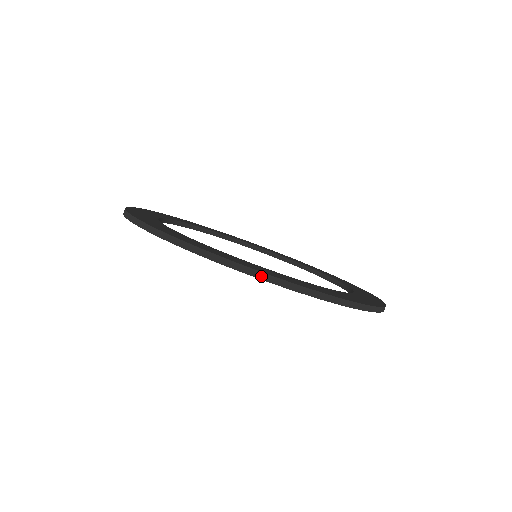
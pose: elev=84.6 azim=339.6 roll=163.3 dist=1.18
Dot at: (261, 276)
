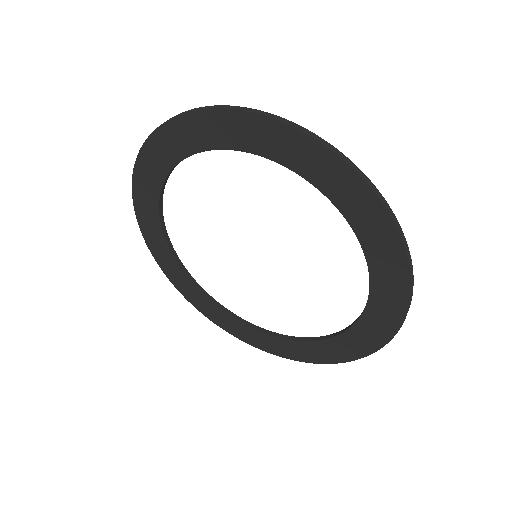
Dot at: (284, 121)
